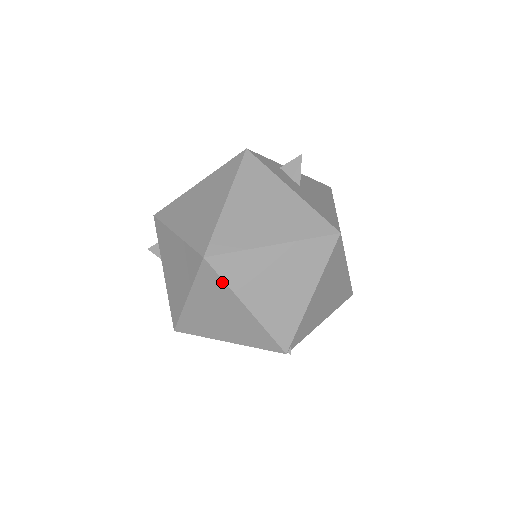
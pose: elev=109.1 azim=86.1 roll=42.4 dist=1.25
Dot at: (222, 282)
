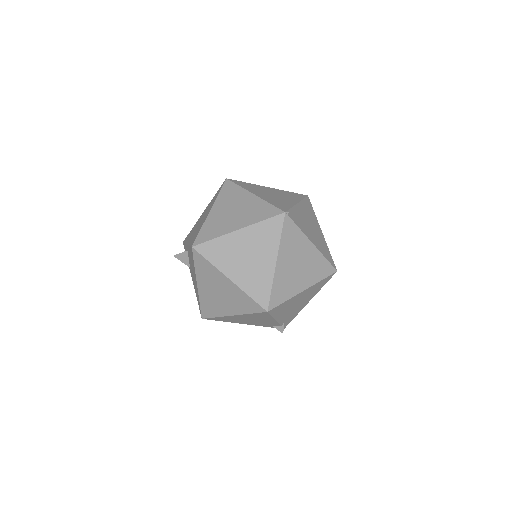
Dot at: (237, 186)
